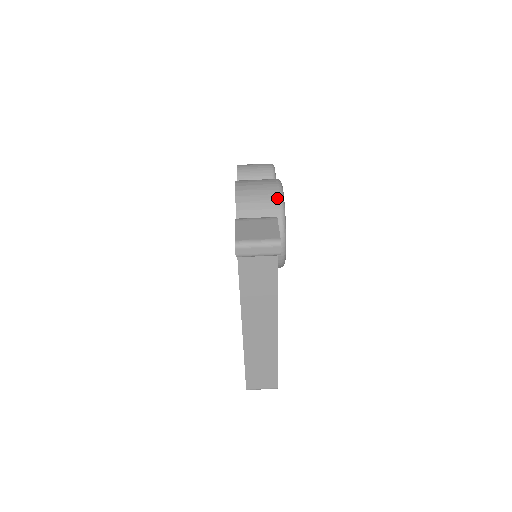
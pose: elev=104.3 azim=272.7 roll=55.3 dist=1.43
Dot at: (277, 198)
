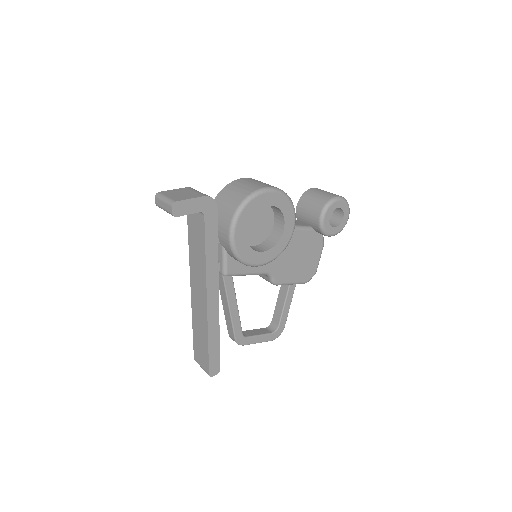
Dot at: (247, 194)
